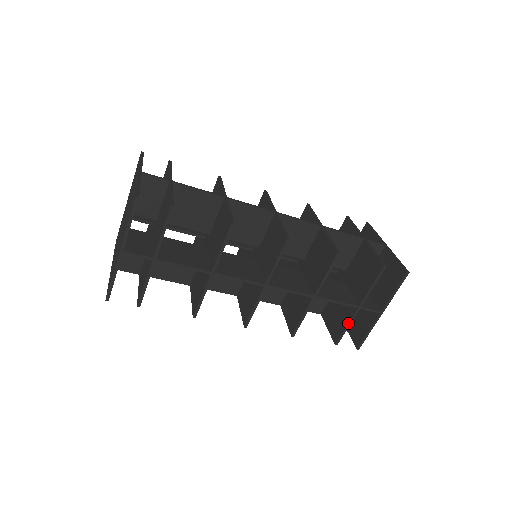
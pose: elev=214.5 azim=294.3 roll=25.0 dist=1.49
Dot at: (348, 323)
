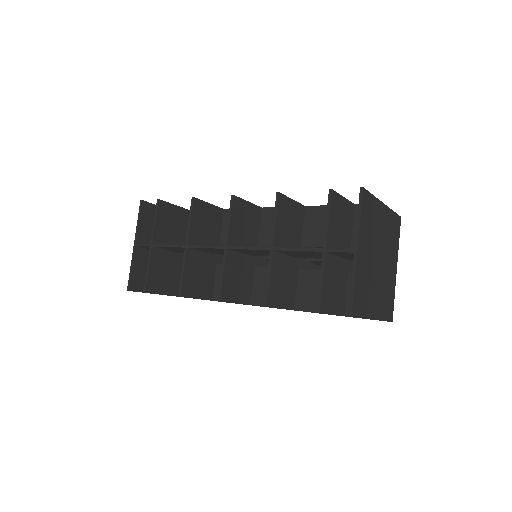
Dot at: occluded
